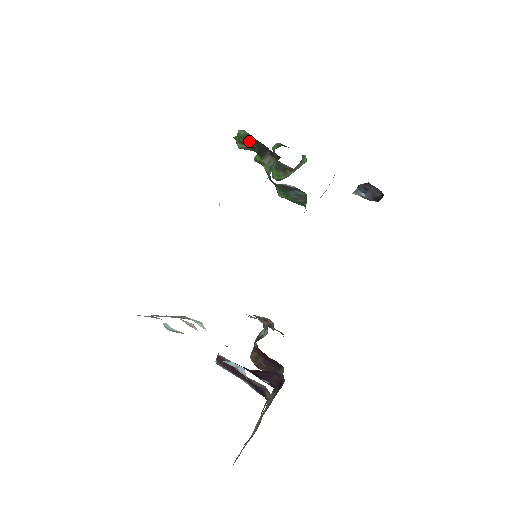
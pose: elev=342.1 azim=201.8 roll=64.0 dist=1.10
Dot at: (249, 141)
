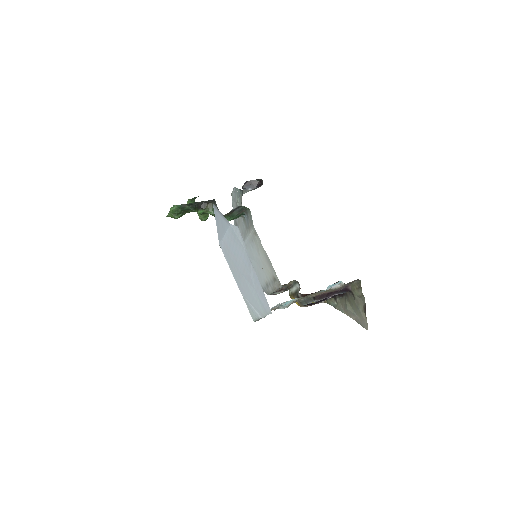
Dot at: (183, 209)
